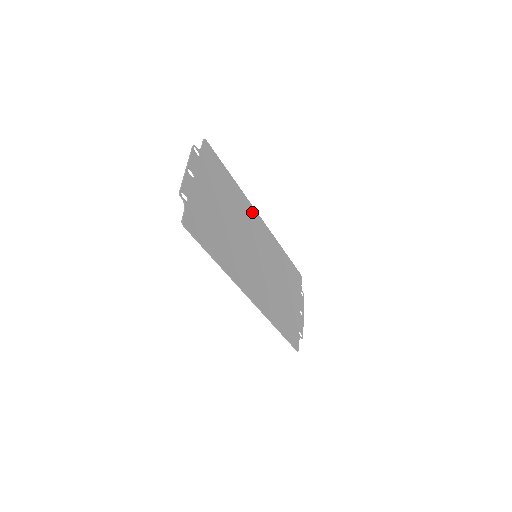
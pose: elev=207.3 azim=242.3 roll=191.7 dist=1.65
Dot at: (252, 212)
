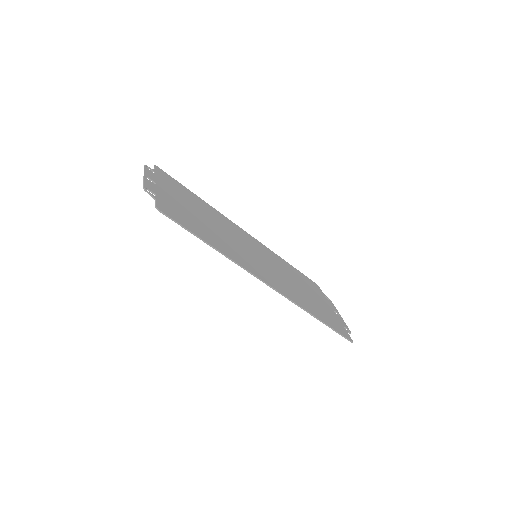
Dot at: (233, 225)
